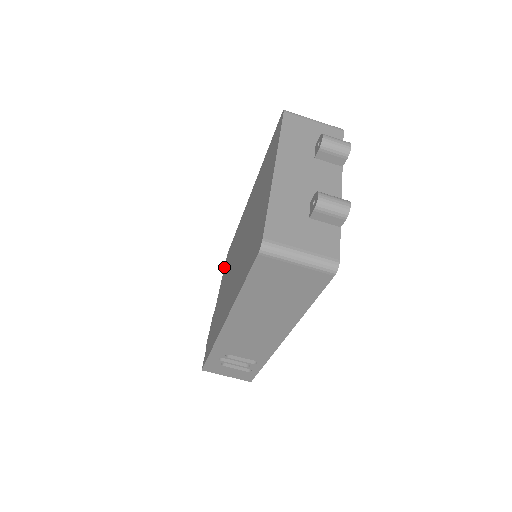
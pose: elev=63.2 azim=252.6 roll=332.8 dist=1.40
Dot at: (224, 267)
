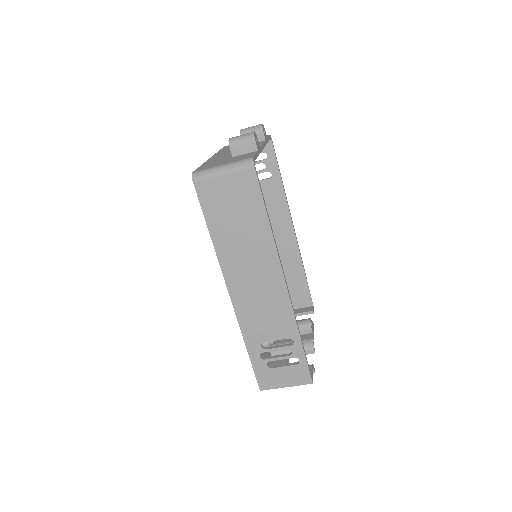
Dot at: occluded
